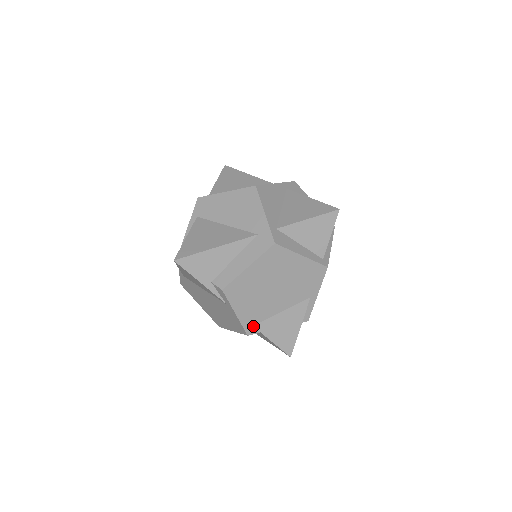
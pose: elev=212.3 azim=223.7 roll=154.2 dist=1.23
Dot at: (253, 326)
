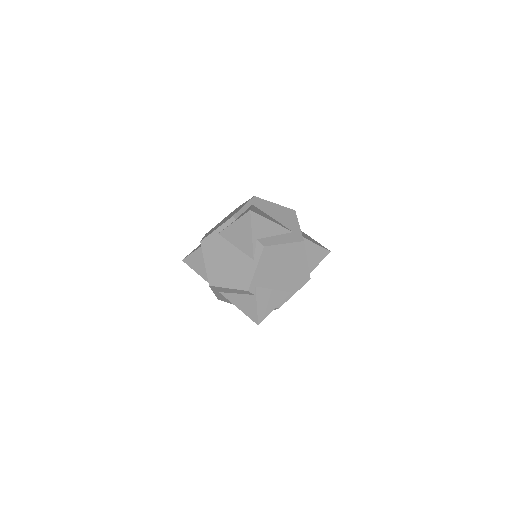
Dot at: (255, 286)
